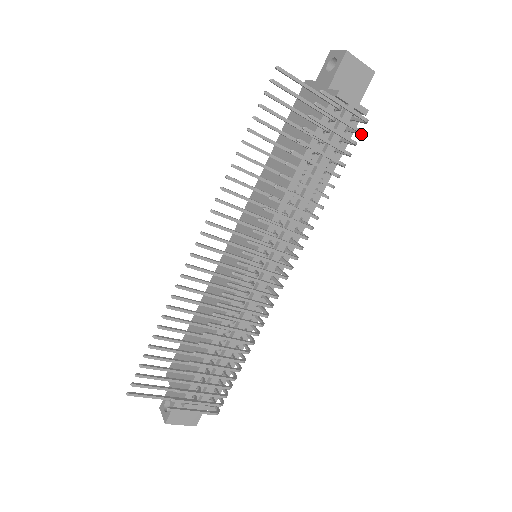
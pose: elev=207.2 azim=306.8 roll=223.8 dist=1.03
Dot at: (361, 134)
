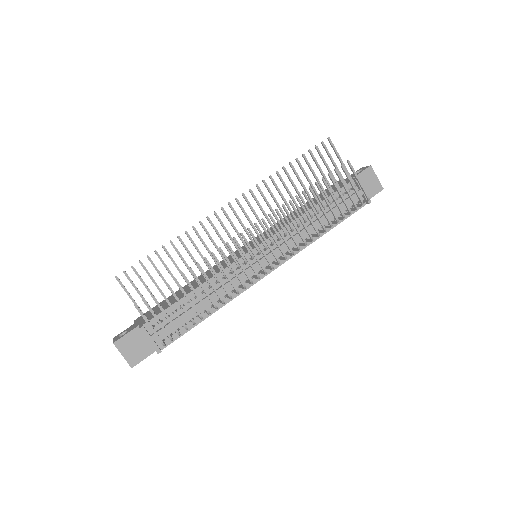
Dot at: (362, 204)
